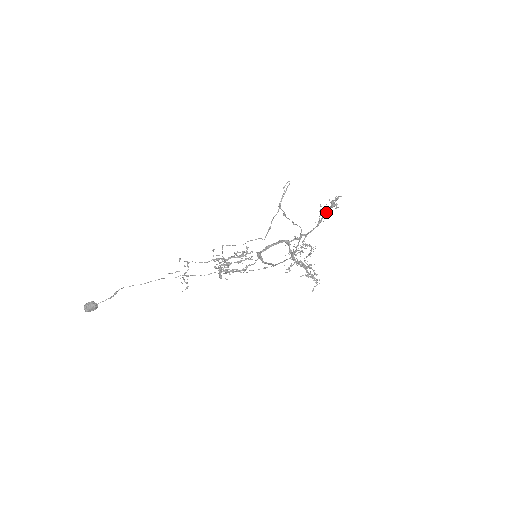
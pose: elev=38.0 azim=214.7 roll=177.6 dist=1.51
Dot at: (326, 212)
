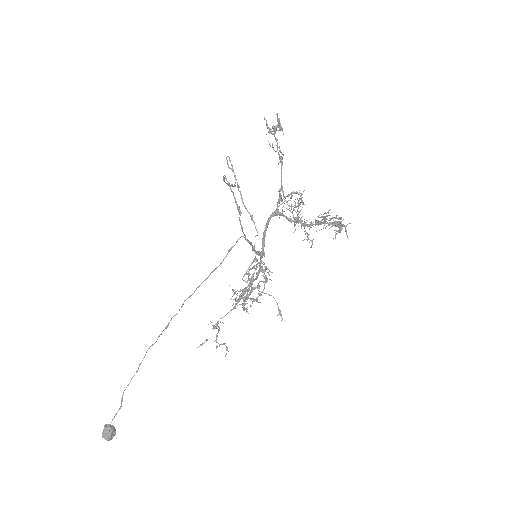
Dot at: occluded
